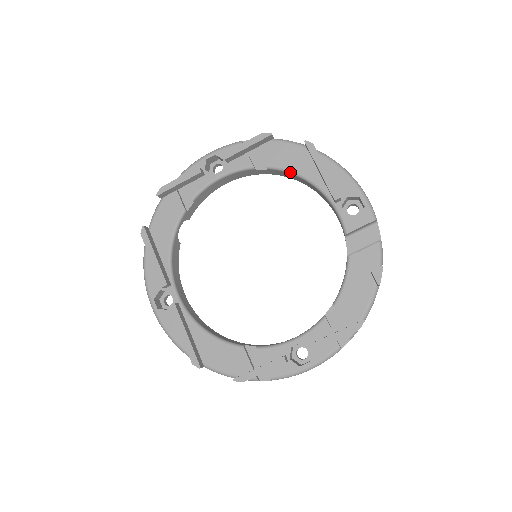
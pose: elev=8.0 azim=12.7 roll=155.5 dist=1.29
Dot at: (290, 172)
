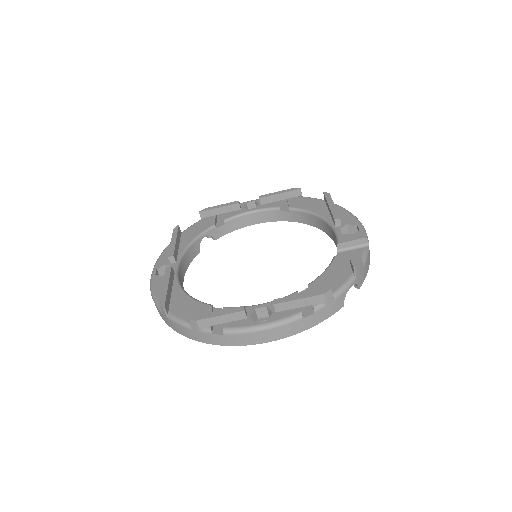
Dot at: (306, 211)
